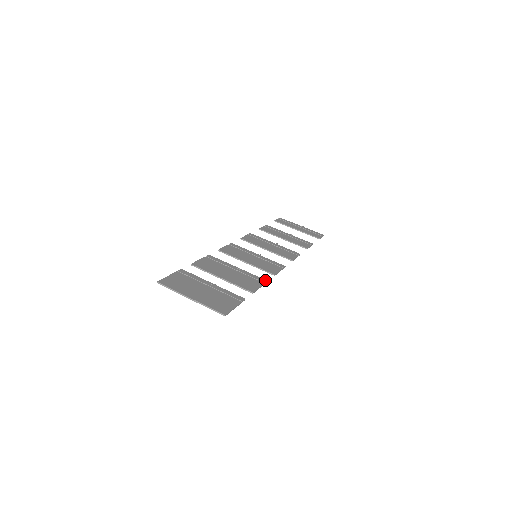
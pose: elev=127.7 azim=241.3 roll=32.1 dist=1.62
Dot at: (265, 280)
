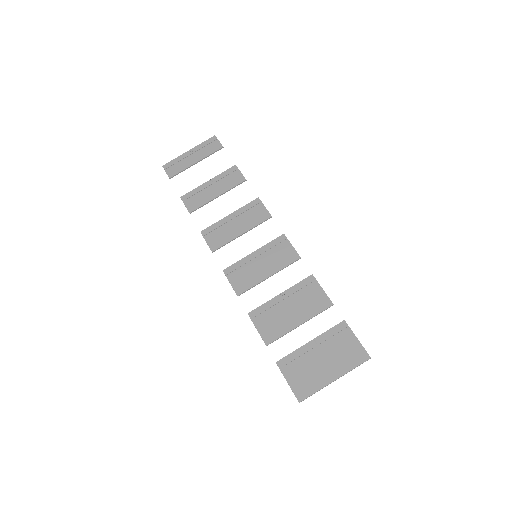
Dot at: (311, 276)
